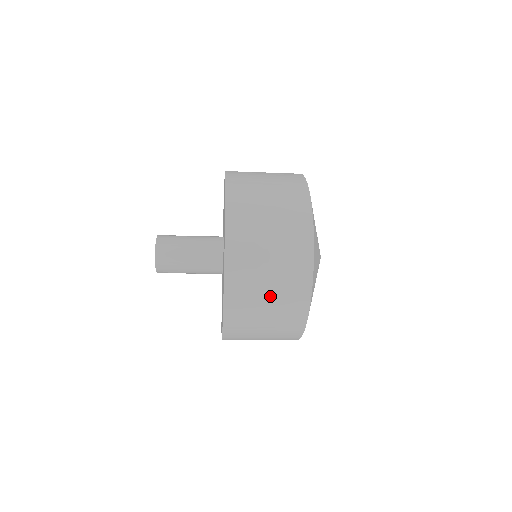
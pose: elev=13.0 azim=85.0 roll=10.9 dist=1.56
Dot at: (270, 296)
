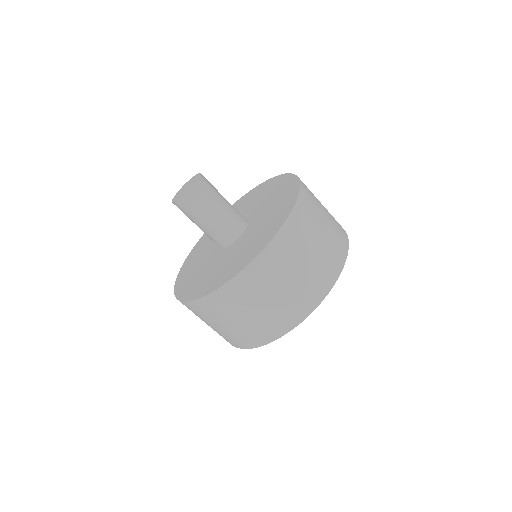
Dot at: (318, 246)
